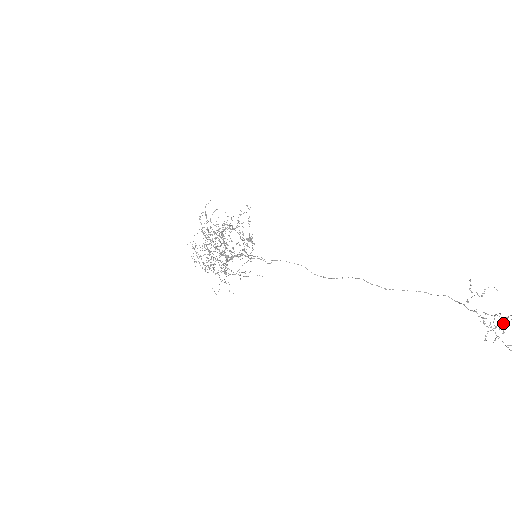
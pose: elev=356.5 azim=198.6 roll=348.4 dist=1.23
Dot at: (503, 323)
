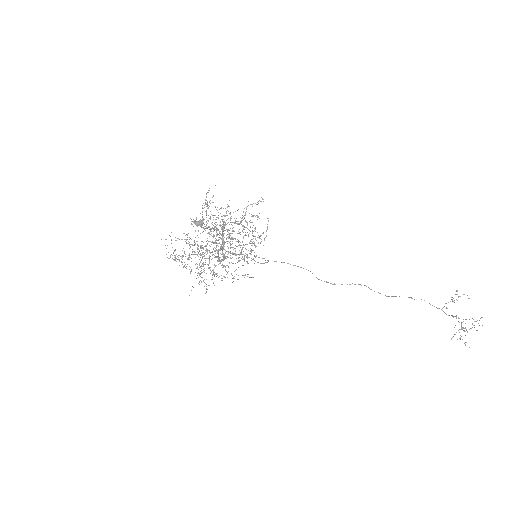
Dot at: (474, 327)
